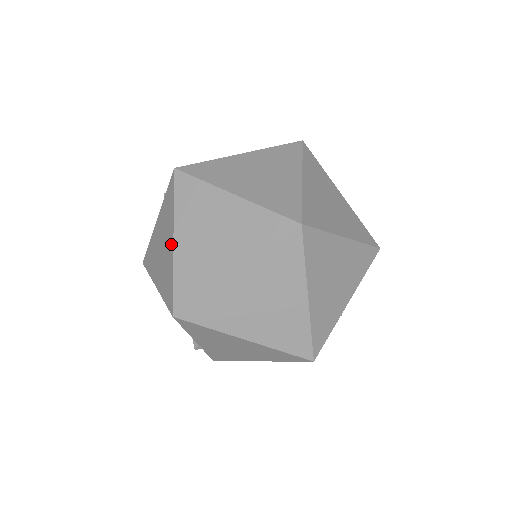
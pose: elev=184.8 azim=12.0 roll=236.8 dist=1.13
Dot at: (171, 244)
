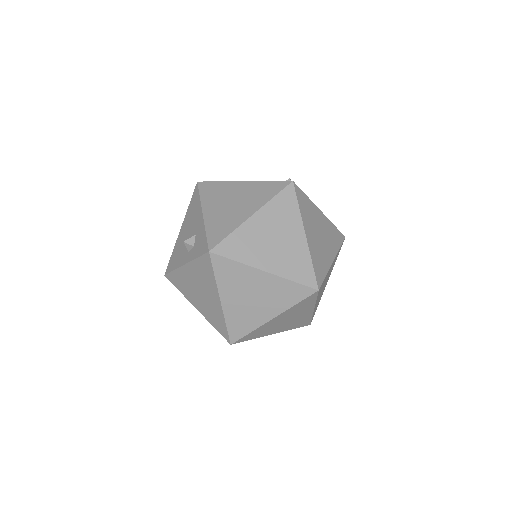
Dot at: (217, 302)
